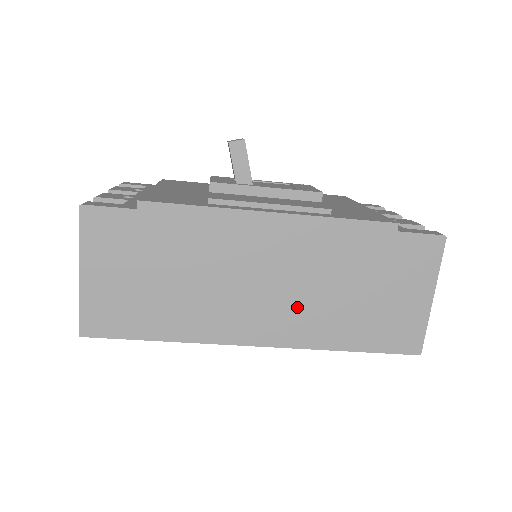
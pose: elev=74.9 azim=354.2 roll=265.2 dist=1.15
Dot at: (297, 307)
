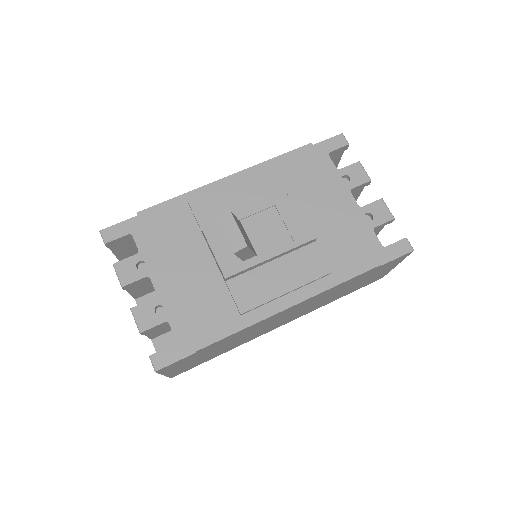
Dot at: (308, 309)
